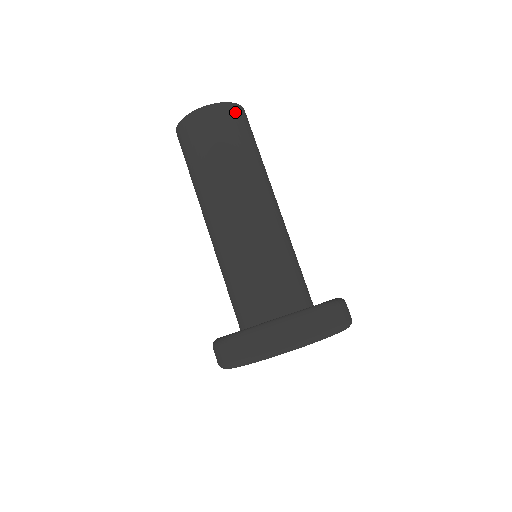
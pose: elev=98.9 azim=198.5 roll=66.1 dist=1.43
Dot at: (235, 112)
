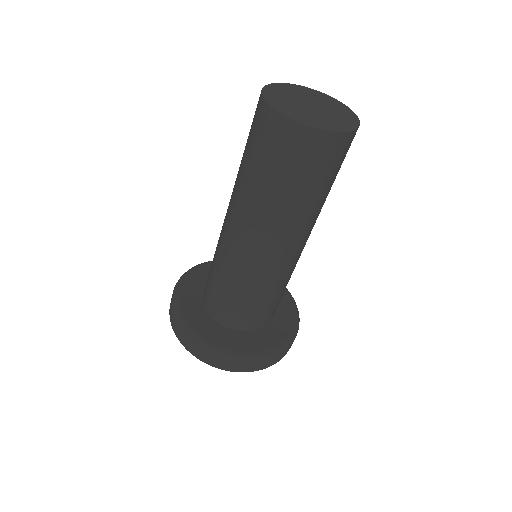
Dot at: (299, 139)
